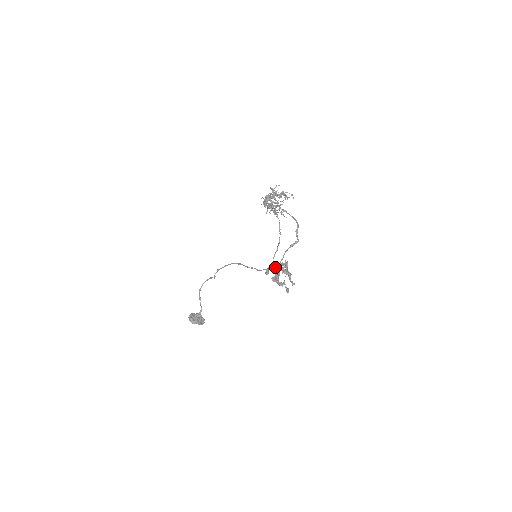
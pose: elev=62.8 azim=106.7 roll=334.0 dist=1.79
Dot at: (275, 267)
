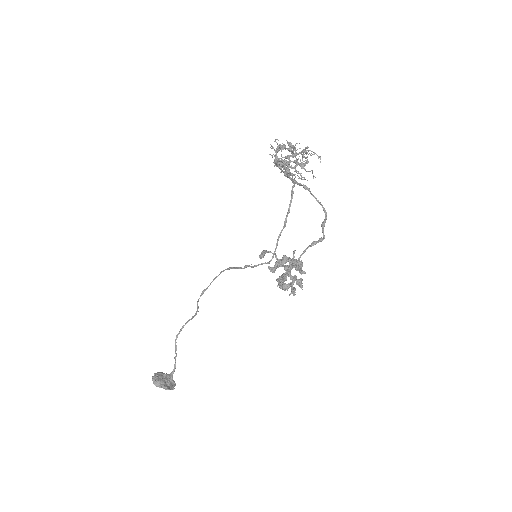
Dot at: occluded
